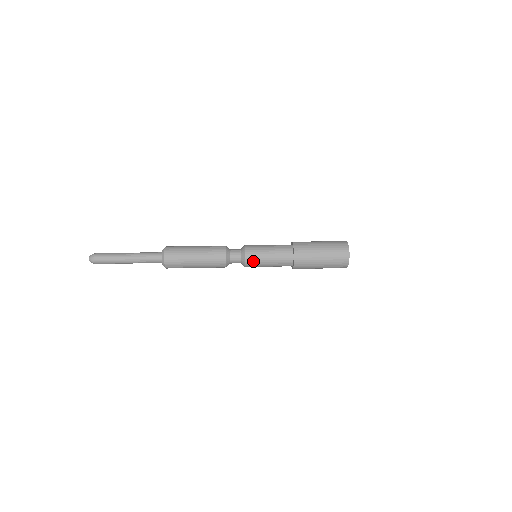
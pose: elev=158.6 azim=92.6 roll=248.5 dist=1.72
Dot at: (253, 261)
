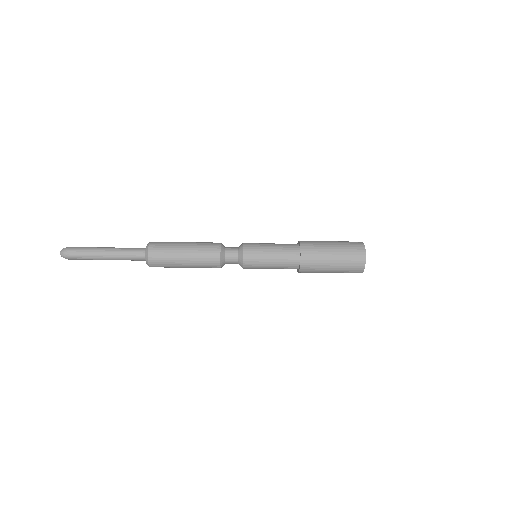
Dot at: (252, 244)
